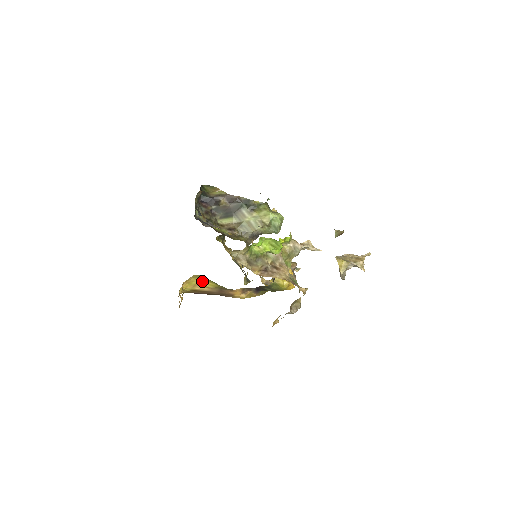
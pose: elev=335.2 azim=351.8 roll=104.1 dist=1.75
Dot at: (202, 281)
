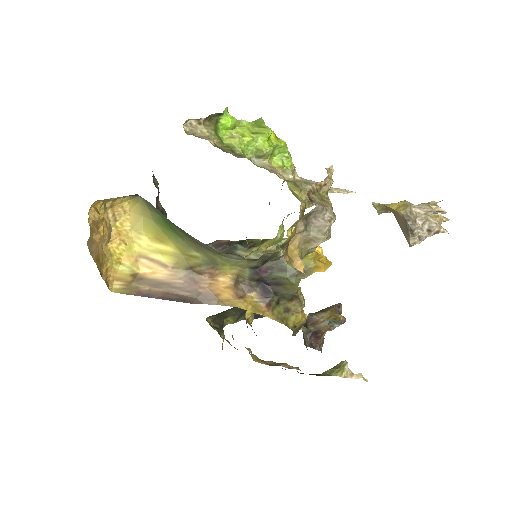
Dot at: (151, 244)
